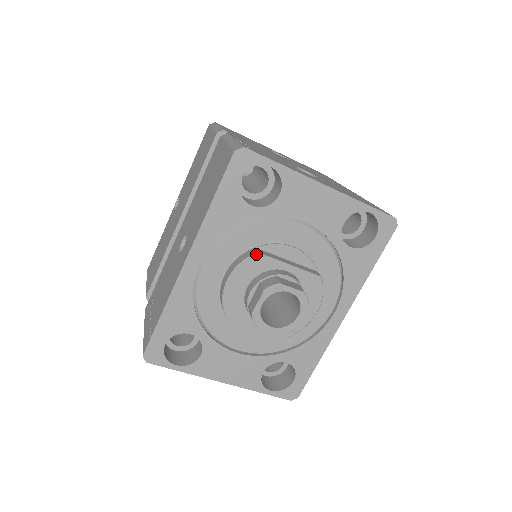
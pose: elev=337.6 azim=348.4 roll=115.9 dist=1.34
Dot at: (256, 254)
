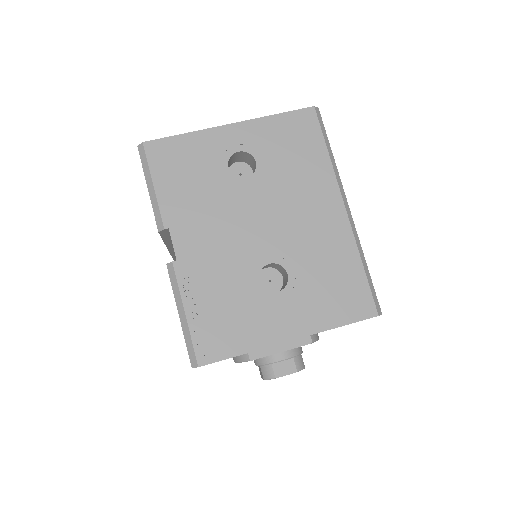
Dot at: occluded
